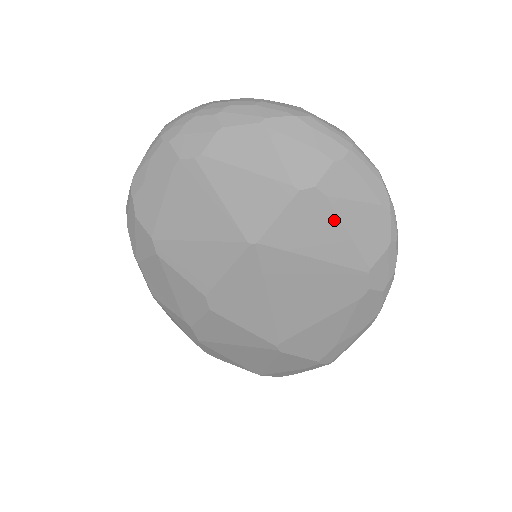
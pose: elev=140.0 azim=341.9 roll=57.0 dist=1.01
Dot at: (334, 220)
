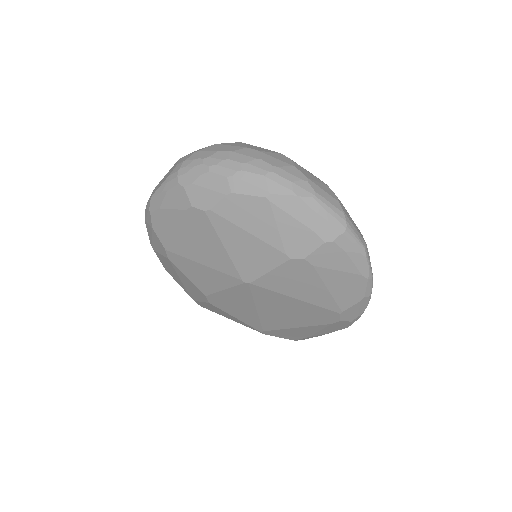
Dot at: (317, 280)
